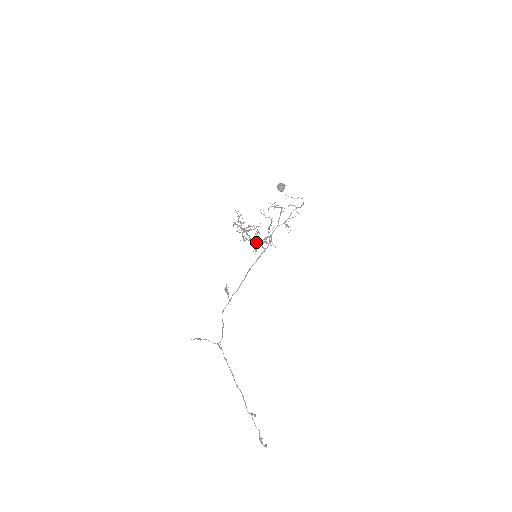
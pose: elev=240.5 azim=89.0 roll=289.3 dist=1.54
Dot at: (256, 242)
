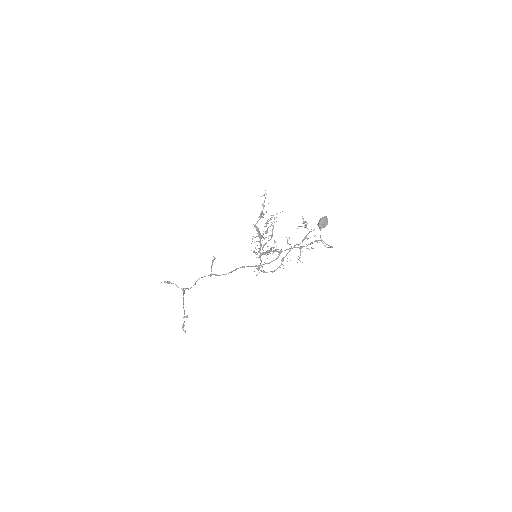
Dot at: occluded
